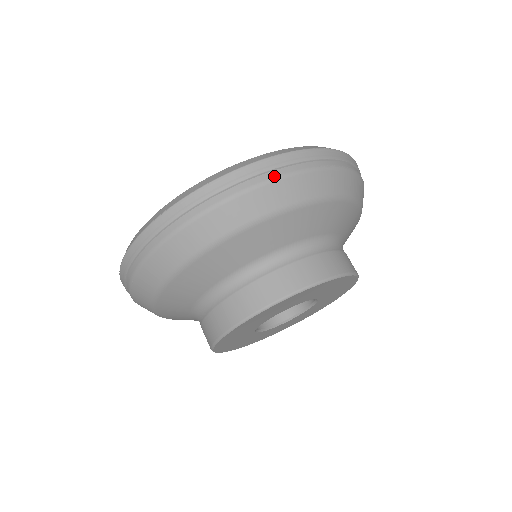
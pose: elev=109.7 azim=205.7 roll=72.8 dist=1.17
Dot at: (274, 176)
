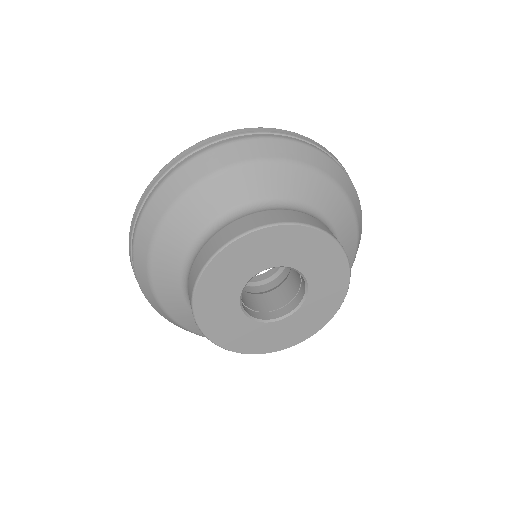
Dot at: (244, 137)
